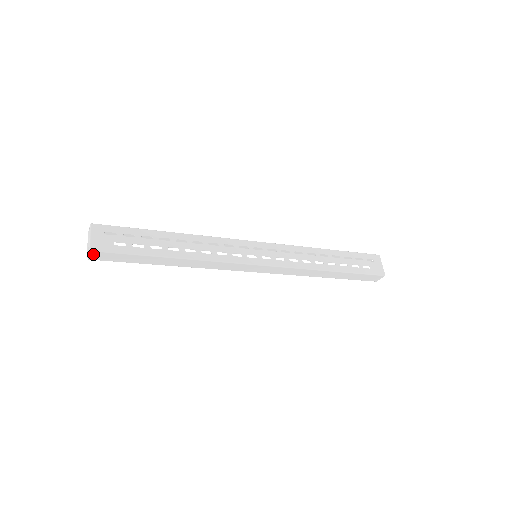
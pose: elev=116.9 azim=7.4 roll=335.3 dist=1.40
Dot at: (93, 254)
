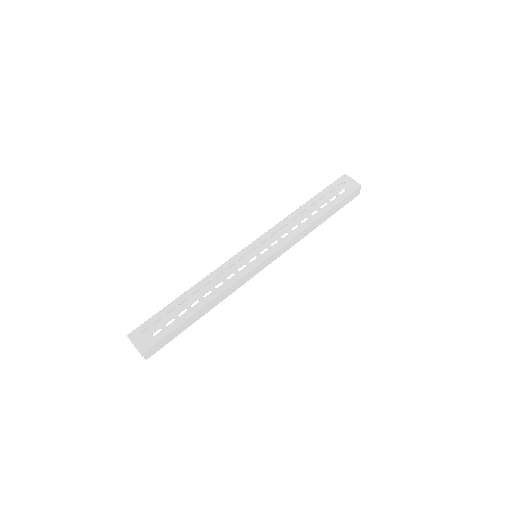
Dot at: (146, 354)
